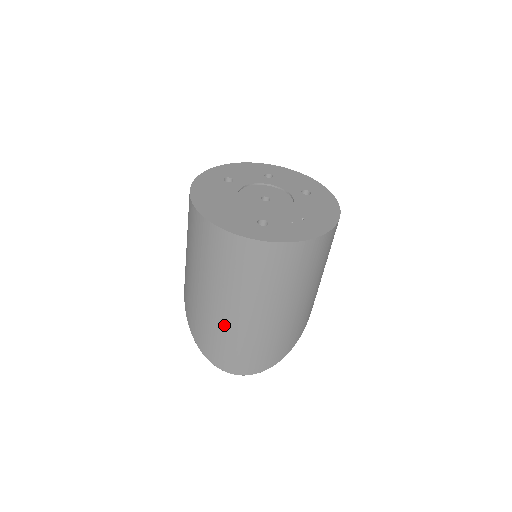
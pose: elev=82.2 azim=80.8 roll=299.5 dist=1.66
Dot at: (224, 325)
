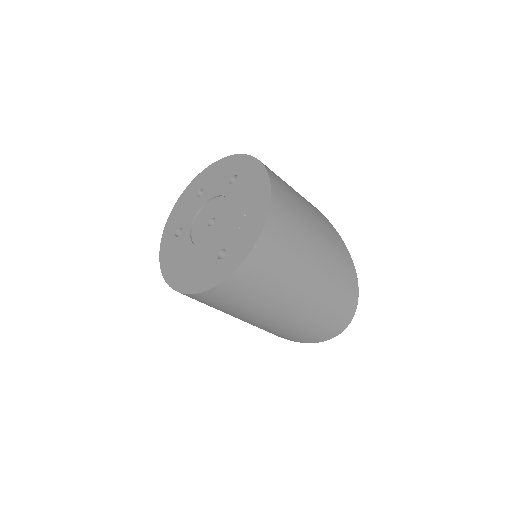
Dot at: (287, 325)
